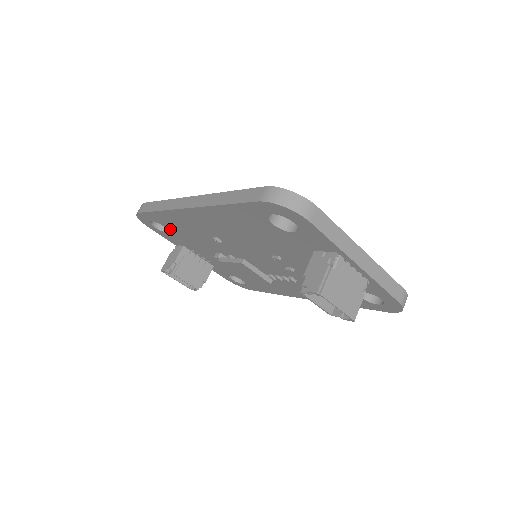
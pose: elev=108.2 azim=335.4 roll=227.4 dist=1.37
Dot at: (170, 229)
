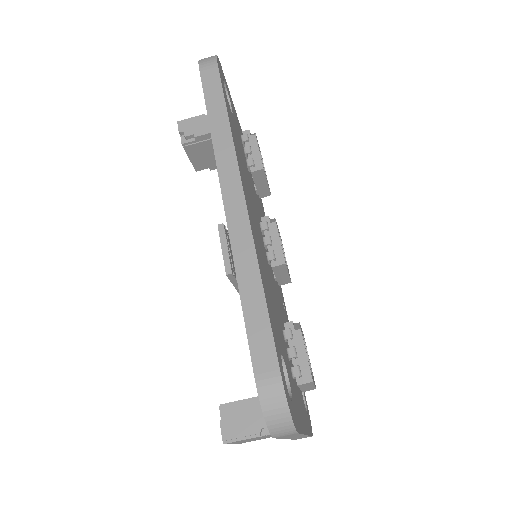
Dot at: occluded
